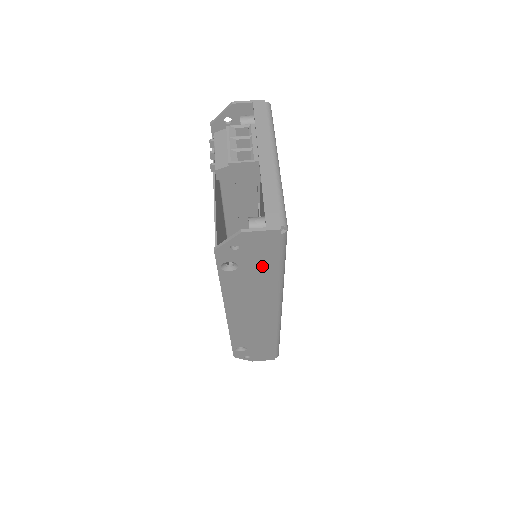
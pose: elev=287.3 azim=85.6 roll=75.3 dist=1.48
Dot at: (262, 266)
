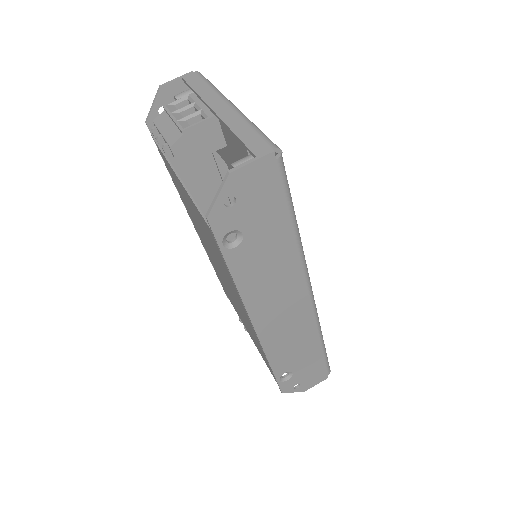
Dot at: (270, 224)
